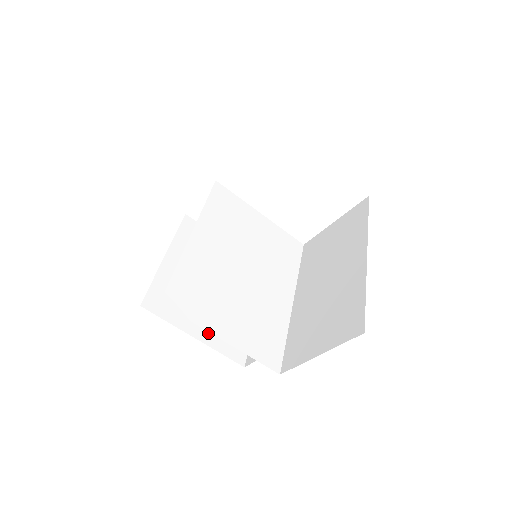
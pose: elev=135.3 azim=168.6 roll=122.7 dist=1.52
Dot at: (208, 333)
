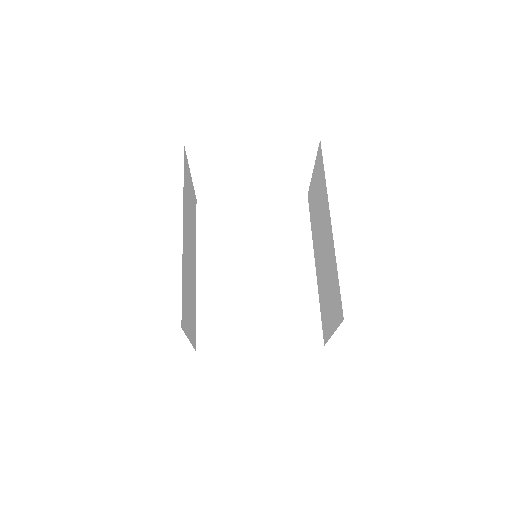
Dot at: occluded
